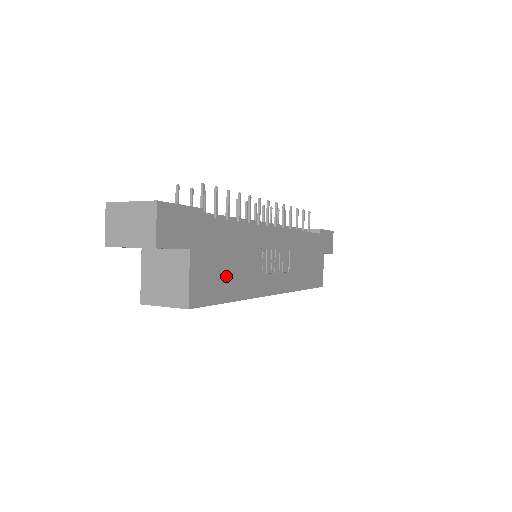
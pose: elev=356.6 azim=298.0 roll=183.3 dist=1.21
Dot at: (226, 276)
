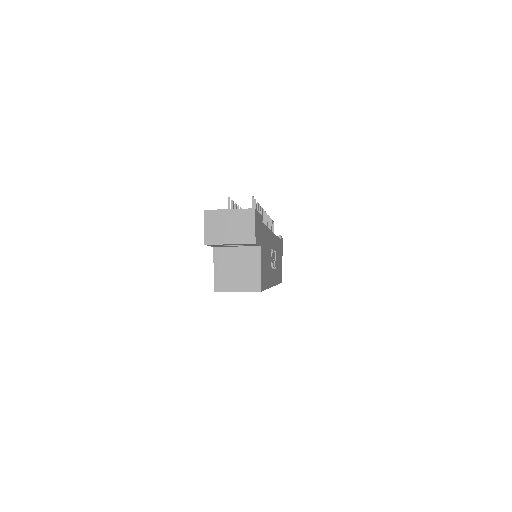
Dot at: (266, 268)
